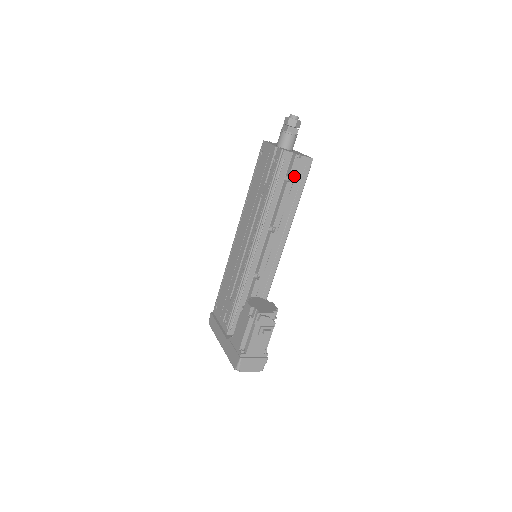
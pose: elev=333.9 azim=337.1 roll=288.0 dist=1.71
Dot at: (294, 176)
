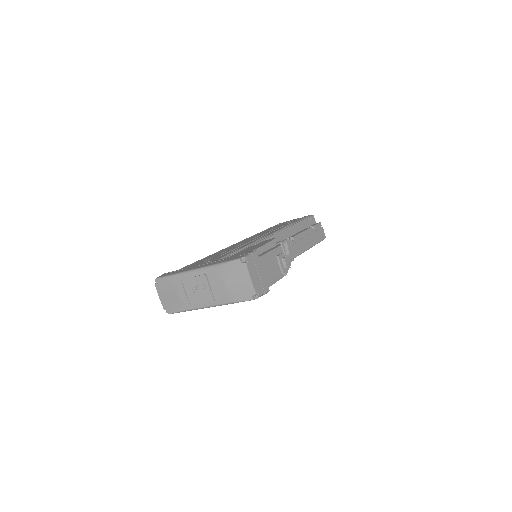
Dot at: (315, 230)
